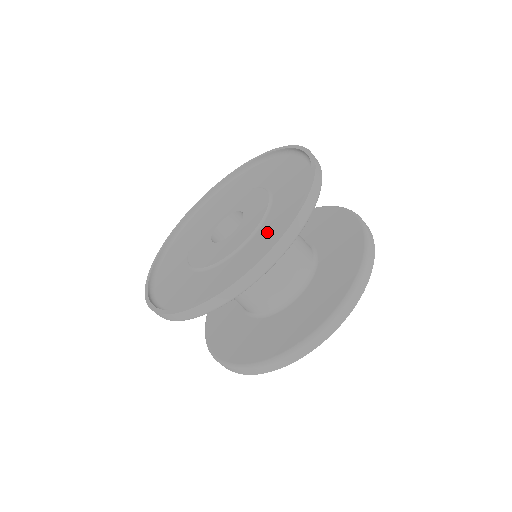
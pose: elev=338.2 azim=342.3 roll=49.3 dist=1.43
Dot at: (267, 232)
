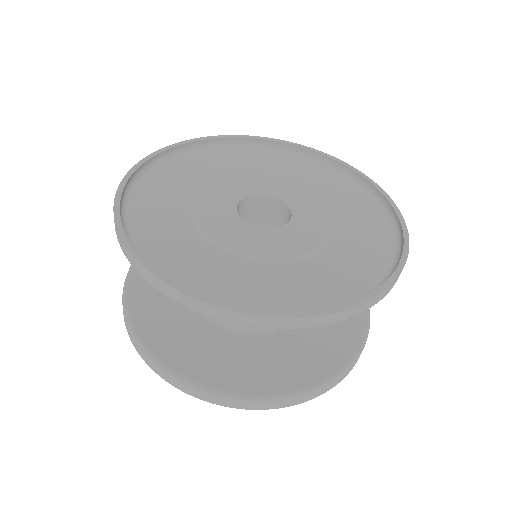
Dot at: (255, 278)
